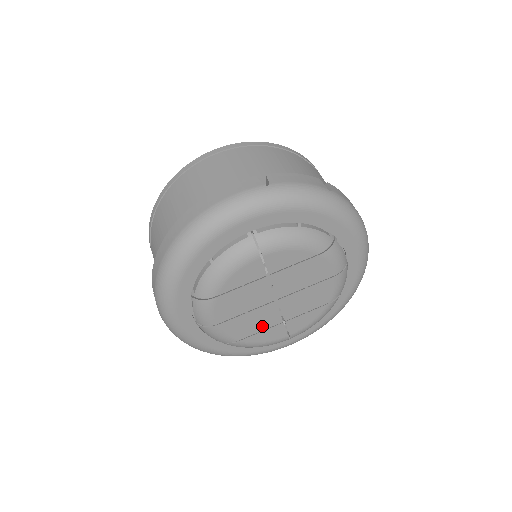
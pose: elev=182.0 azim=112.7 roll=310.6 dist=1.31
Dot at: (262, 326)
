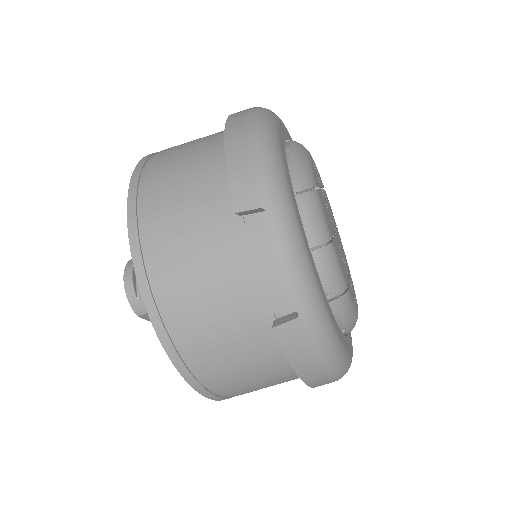
Dot at: (345, 271)
